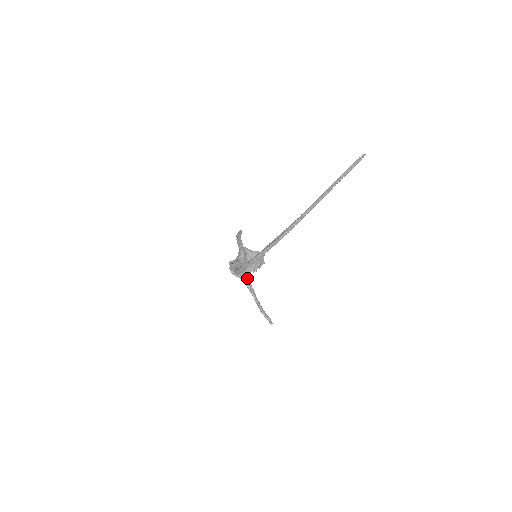
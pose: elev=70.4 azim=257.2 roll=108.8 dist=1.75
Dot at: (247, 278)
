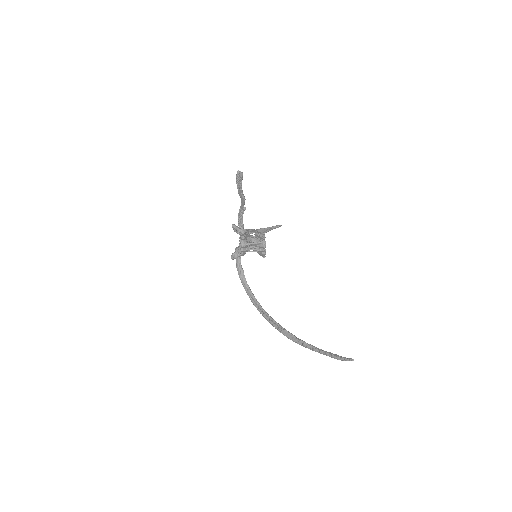
Dot at: occluded
